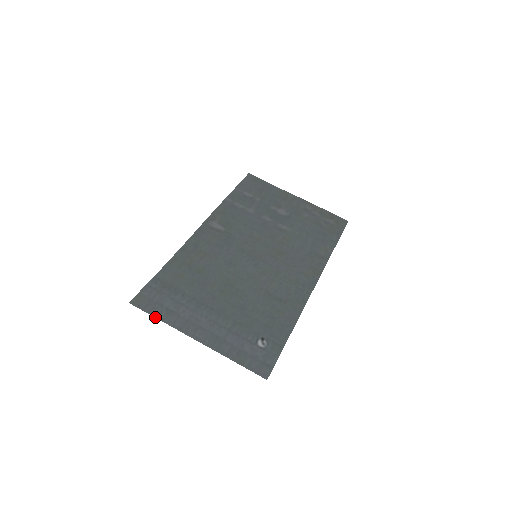
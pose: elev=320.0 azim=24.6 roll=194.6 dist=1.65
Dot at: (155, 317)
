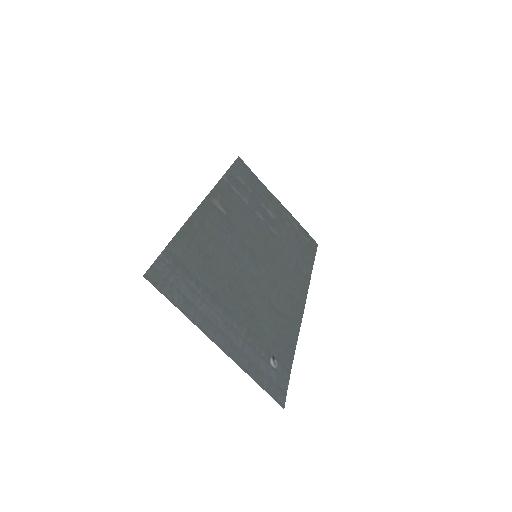
Dot at: (174, 304)
